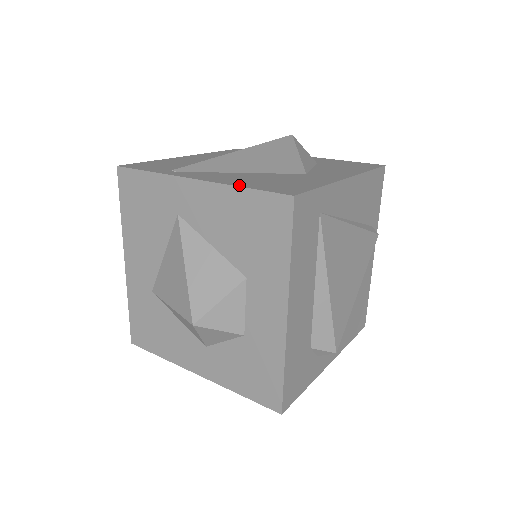
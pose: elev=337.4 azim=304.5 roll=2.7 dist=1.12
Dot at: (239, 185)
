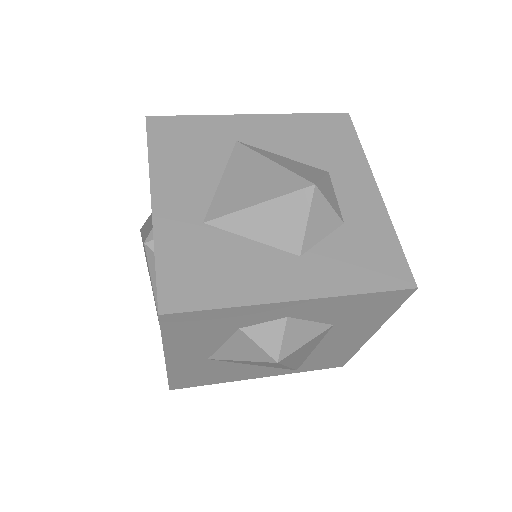
Dot at: (297, 116)
